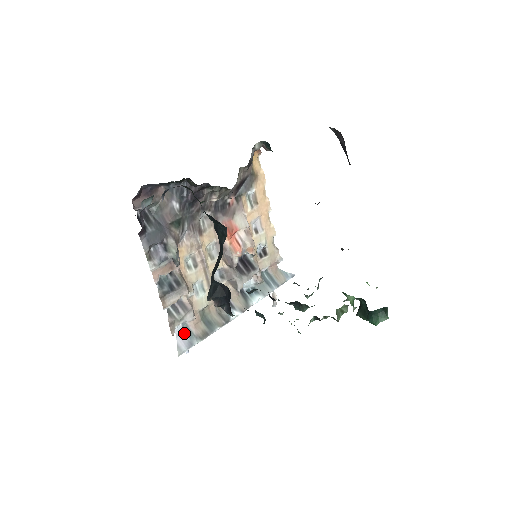
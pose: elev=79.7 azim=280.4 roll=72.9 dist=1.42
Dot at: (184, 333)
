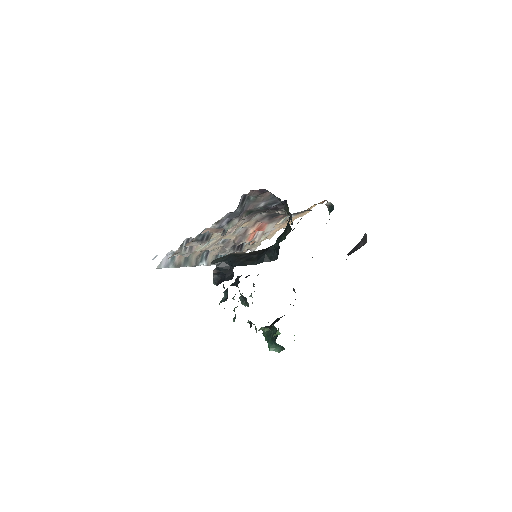
Dot at: occluded
